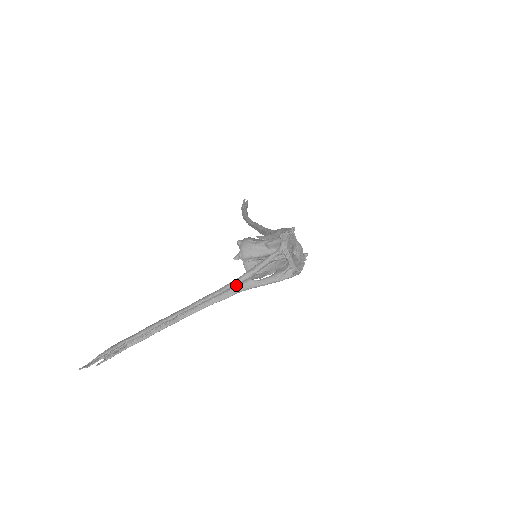
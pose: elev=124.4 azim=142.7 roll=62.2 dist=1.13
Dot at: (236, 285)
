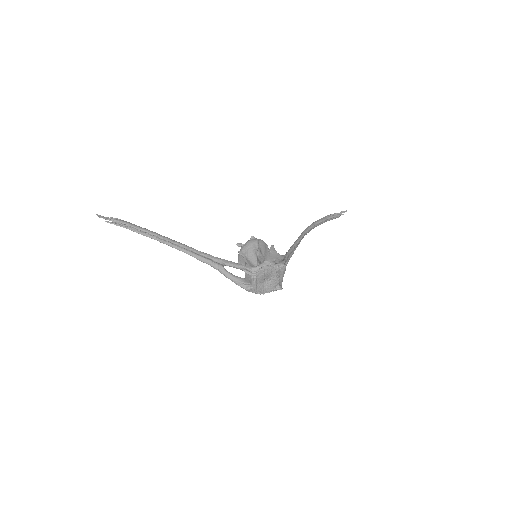
Dot at: (211, 259)
